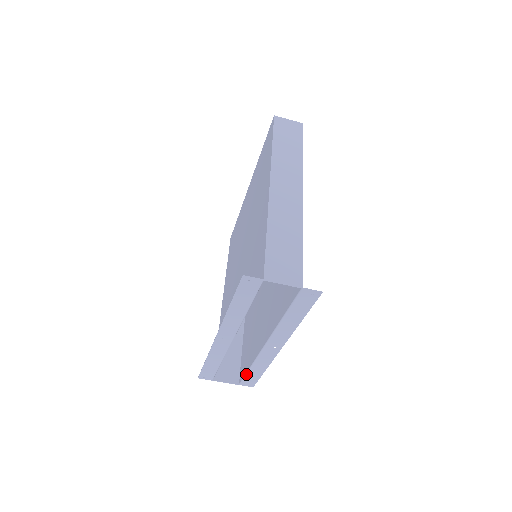
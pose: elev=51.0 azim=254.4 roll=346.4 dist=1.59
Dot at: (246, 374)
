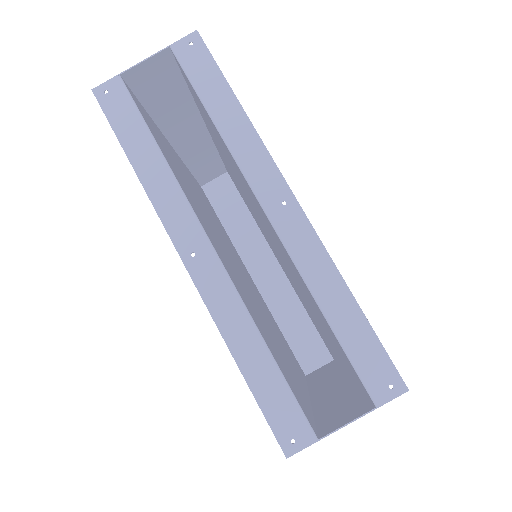
Dot at: (341, 345)
